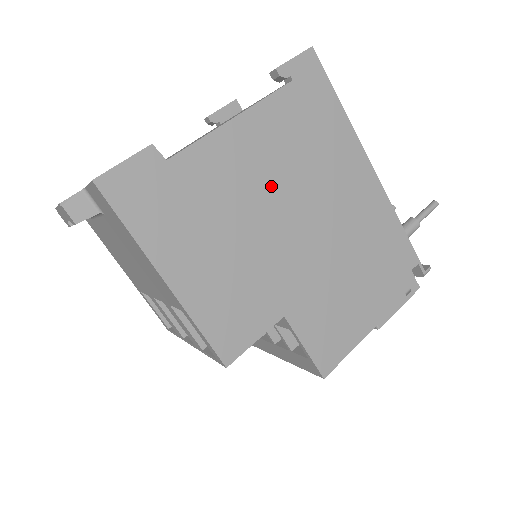
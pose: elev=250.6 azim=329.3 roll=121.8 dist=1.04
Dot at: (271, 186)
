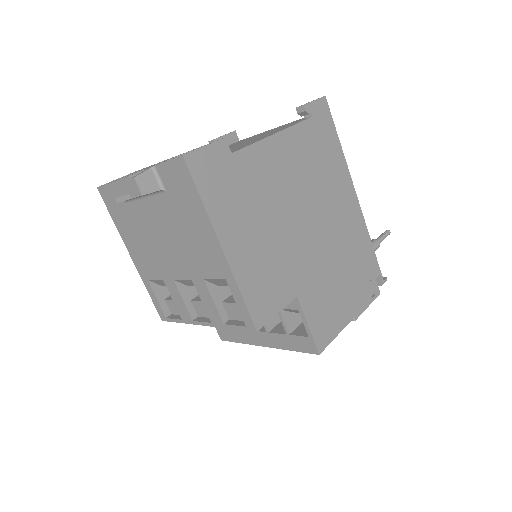
Dot at: (295, 191)
